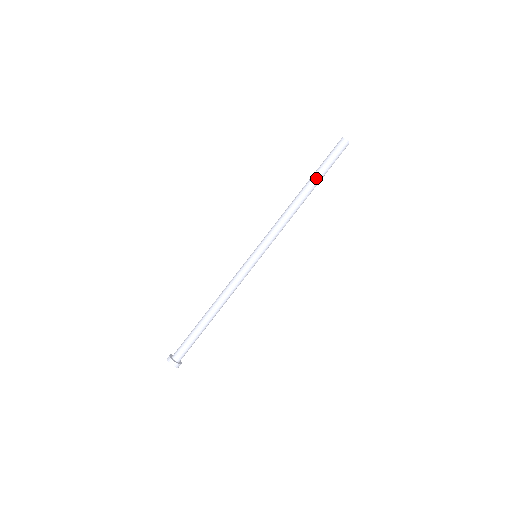
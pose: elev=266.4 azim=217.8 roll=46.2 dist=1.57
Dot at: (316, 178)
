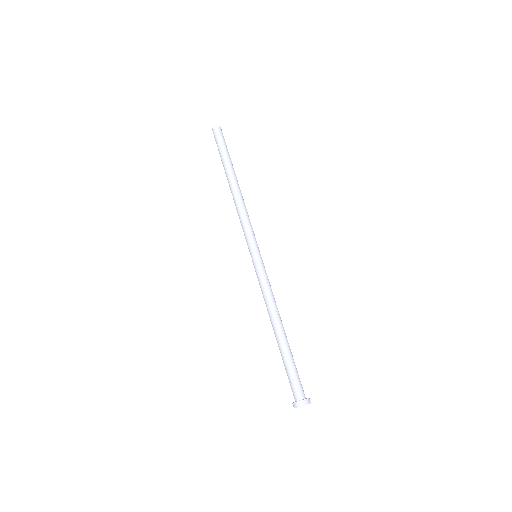
Dot at: (231, 165)
